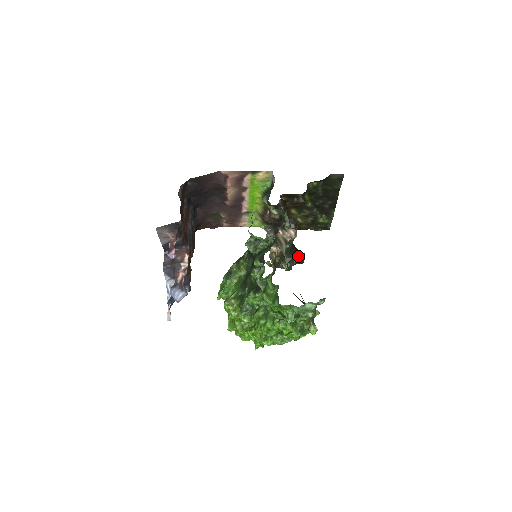
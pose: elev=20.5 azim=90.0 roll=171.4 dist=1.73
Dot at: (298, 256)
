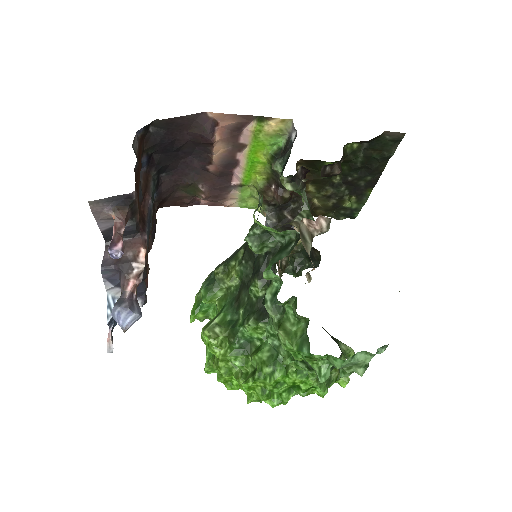
Dot at: (312, 256)
